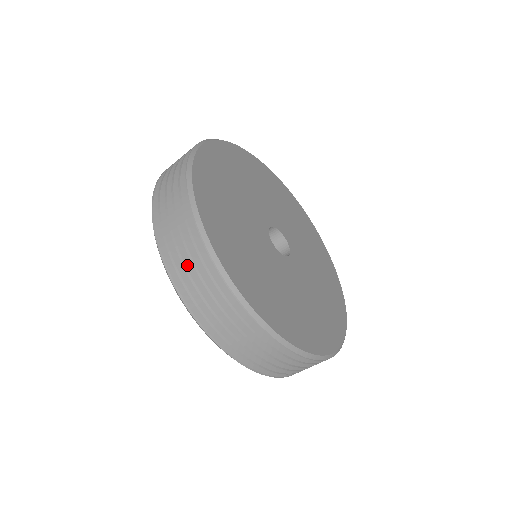
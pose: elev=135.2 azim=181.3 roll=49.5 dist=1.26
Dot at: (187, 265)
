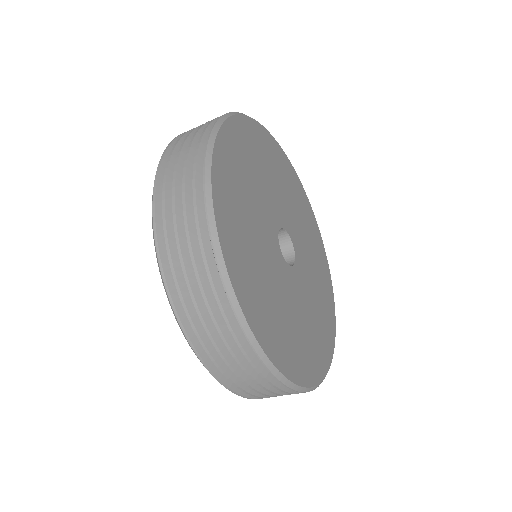
Dot at: (202, 311)
